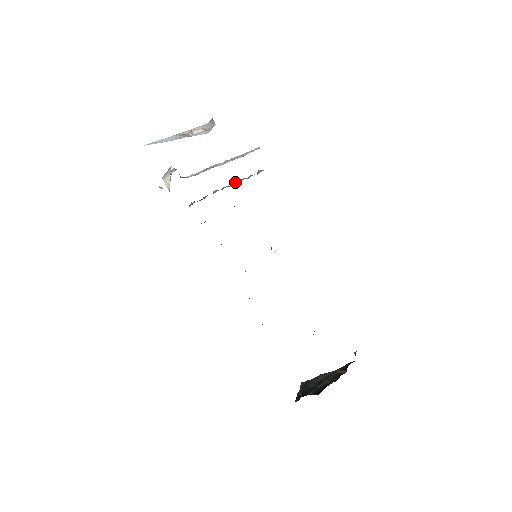
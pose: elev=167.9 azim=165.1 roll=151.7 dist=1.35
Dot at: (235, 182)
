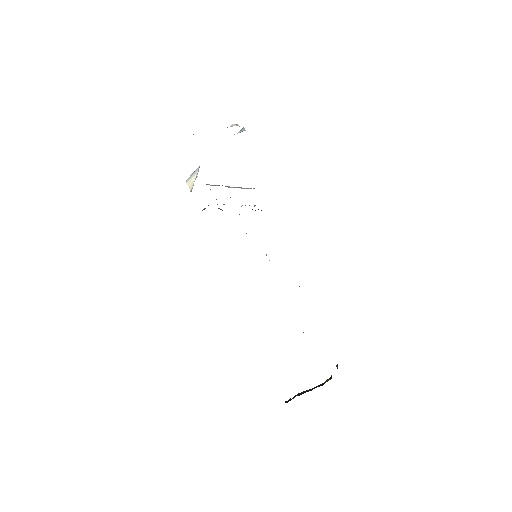
Dot at: occluded
